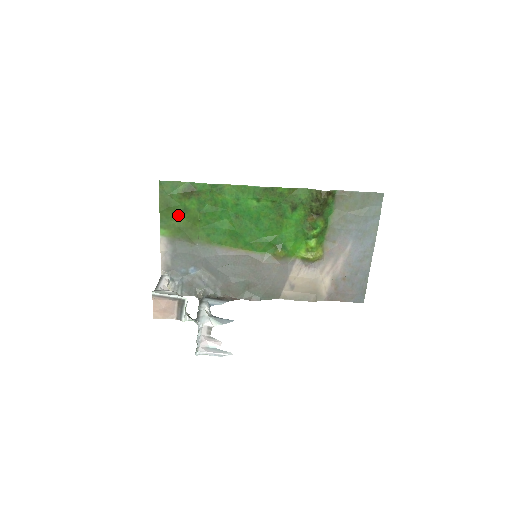
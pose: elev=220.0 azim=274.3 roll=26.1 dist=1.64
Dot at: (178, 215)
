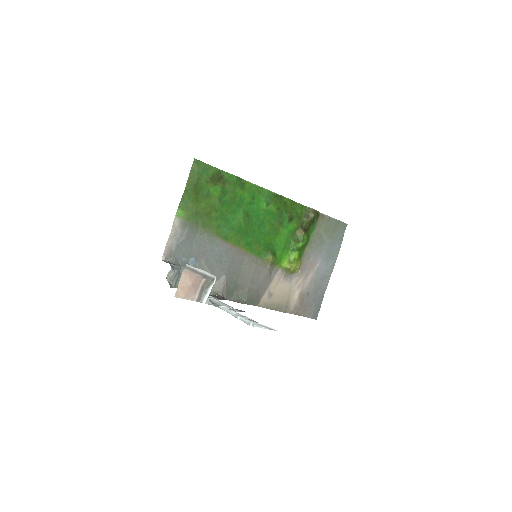
Dot at: (199, 199)
